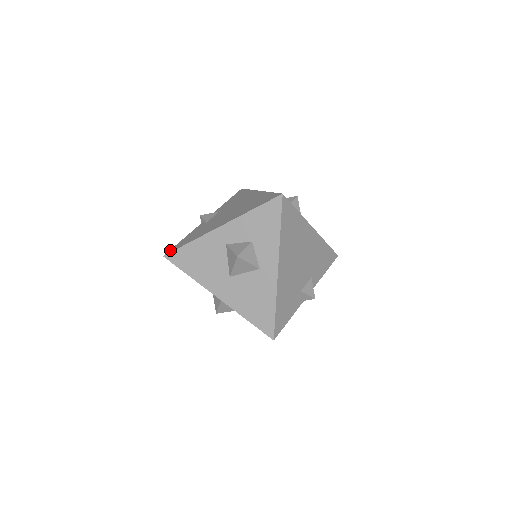
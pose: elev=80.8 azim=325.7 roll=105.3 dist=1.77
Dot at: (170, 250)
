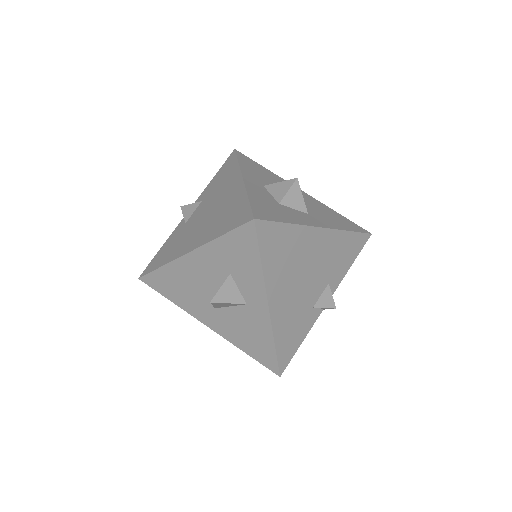
Dot at: (145, 269)
